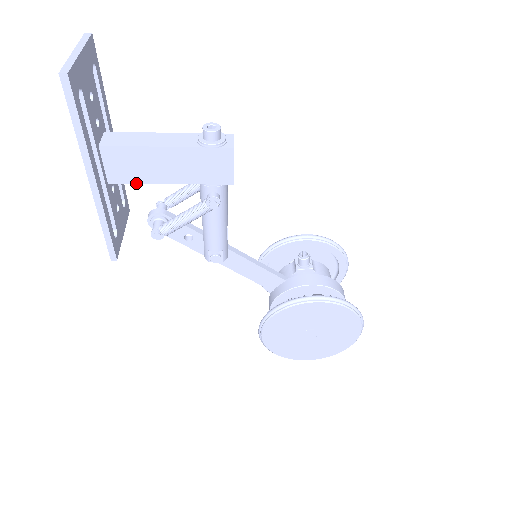
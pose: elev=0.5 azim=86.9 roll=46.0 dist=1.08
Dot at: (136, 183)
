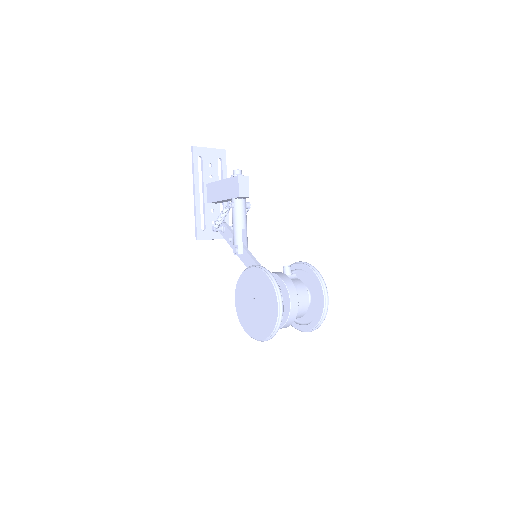
Dot at: occluded
